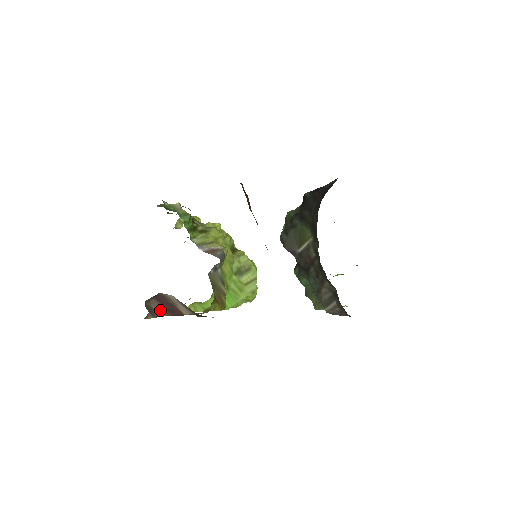
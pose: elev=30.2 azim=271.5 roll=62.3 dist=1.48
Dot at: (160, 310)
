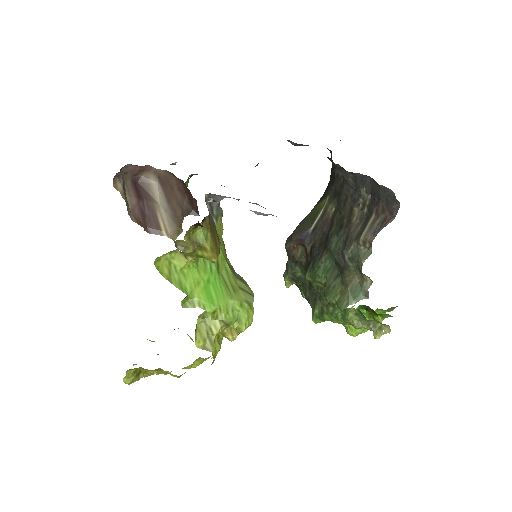
Dot at: (132, 208)
